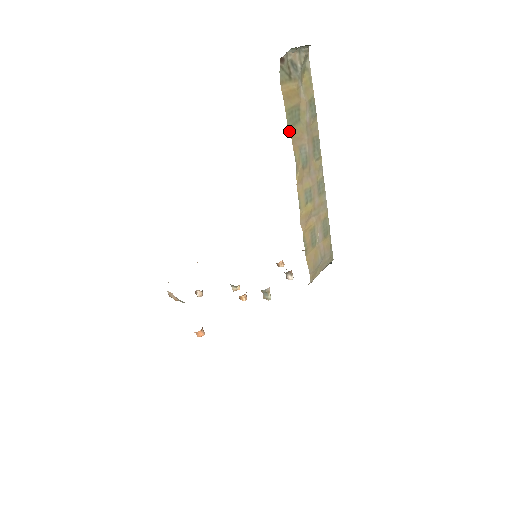
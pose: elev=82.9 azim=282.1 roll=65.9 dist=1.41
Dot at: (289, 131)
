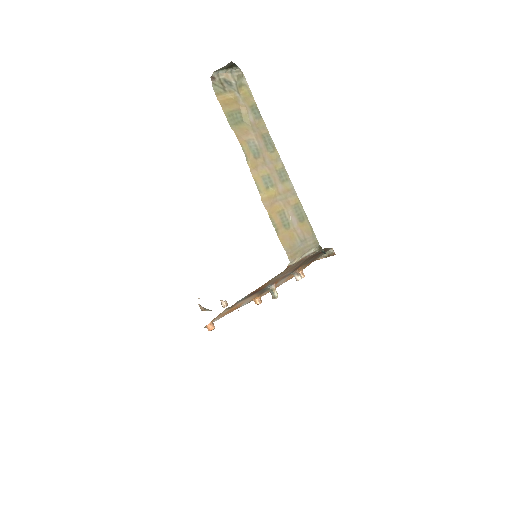
Dot at: (232, 129)
